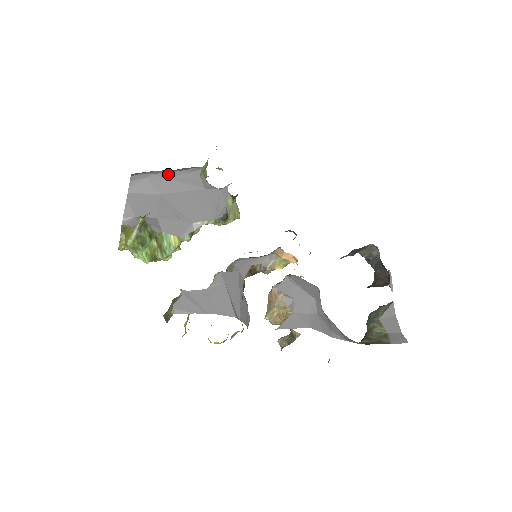
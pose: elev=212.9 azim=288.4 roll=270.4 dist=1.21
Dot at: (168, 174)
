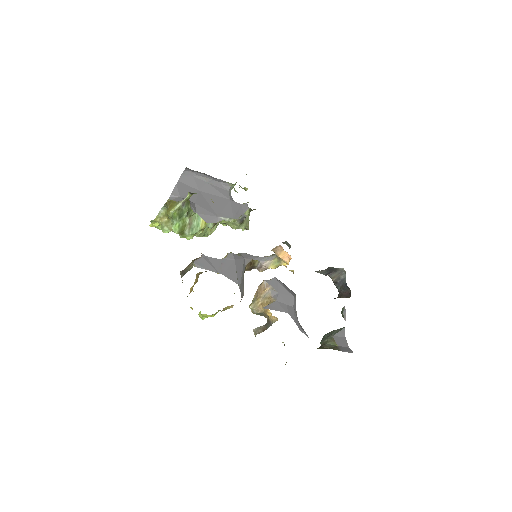
Dot at: (208, 180)
